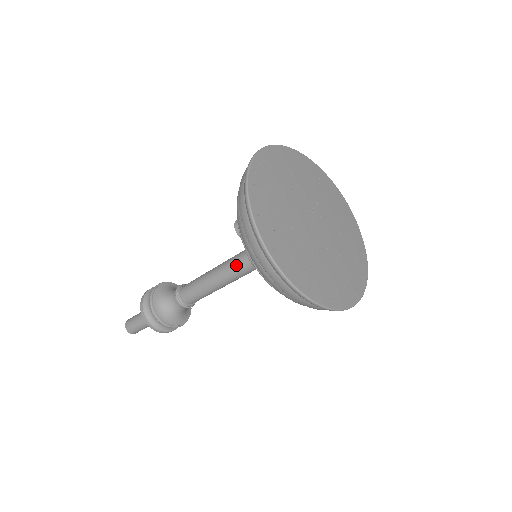
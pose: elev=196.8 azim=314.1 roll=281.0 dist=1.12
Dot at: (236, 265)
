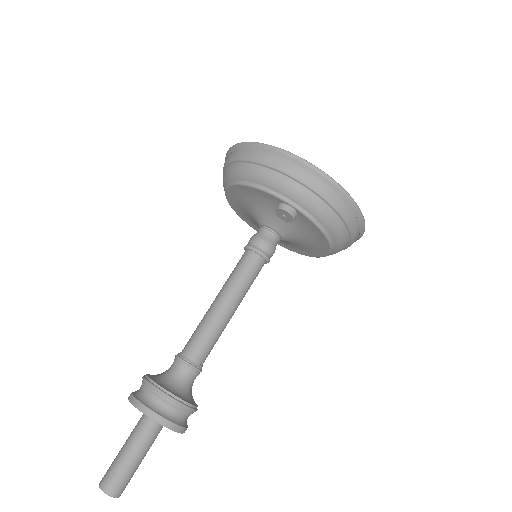
Dot at: (251, 273)
